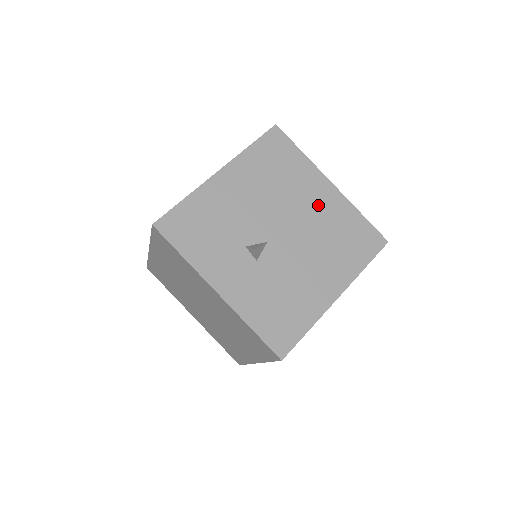
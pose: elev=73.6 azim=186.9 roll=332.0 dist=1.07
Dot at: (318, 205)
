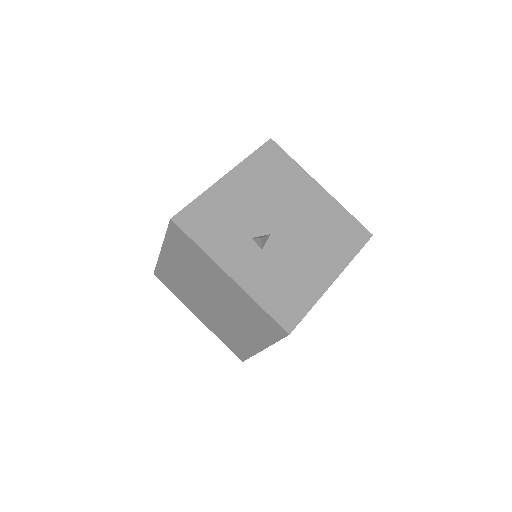
Dot at: (311, 204)
